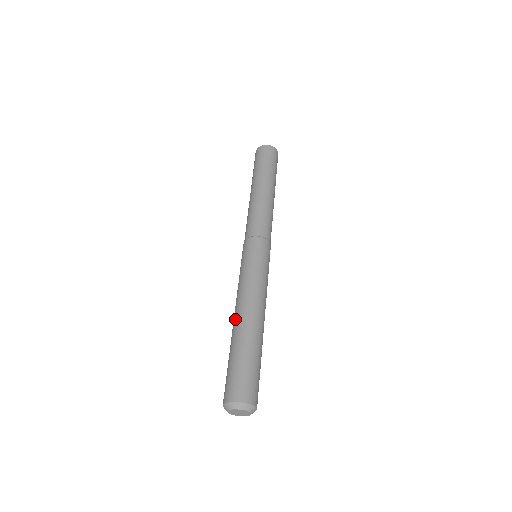
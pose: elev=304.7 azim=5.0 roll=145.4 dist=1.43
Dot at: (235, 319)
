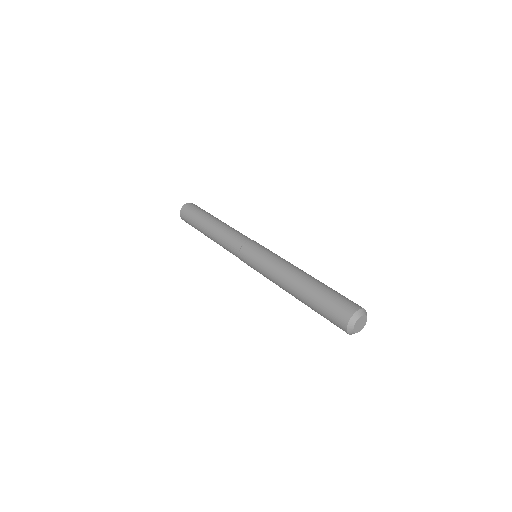
Dot at: (292, 284)
